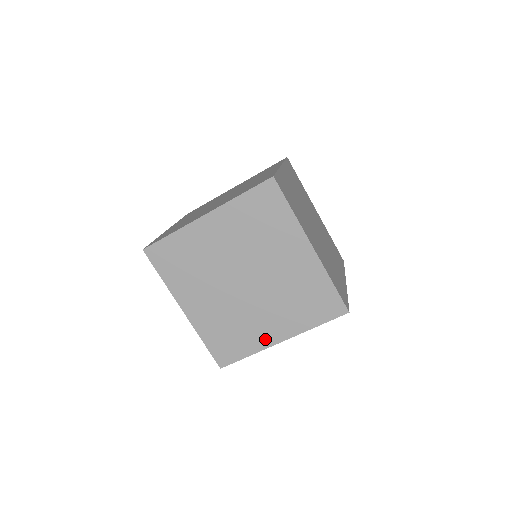
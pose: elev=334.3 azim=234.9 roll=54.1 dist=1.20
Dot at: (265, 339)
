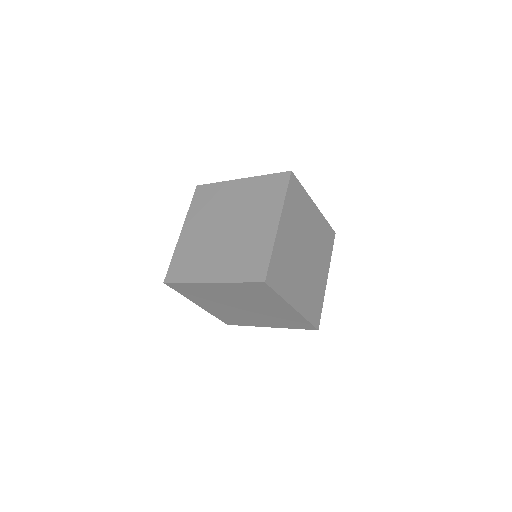
Dot at: (258, 324)
